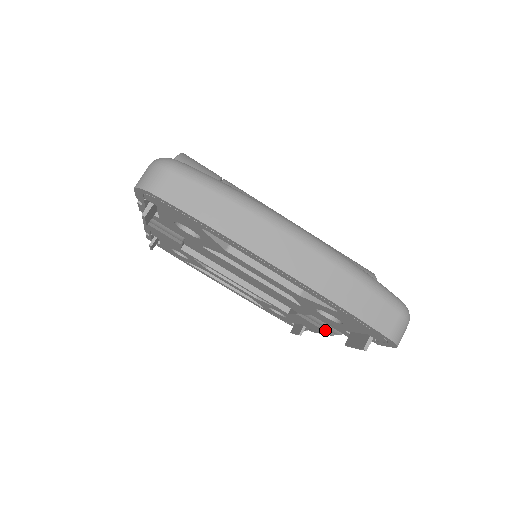
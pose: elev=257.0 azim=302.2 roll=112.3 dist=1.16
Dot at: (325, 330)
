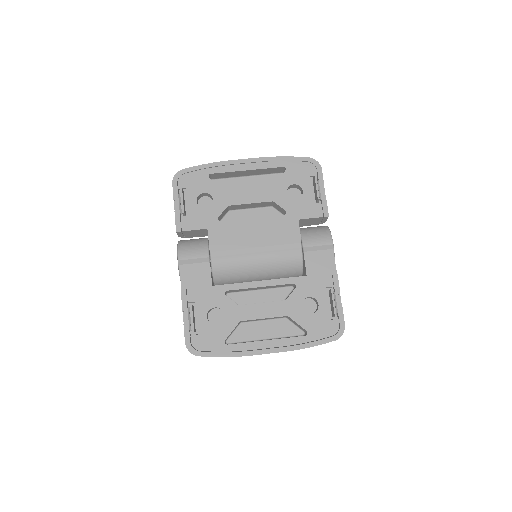
Dot at: (325, 248)
